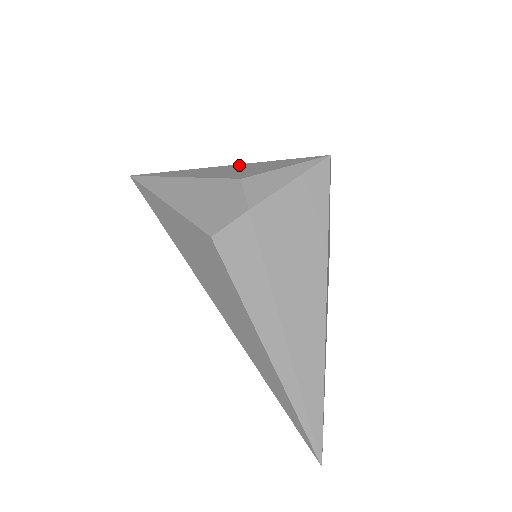
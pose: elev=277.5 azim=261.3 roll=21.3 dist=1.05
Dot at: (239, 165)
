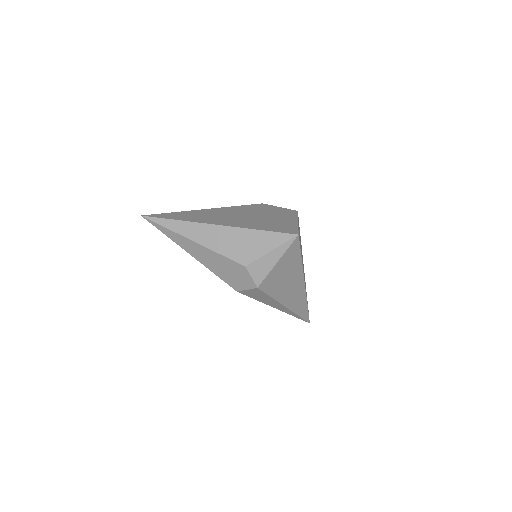
Dot at: (233, 230)
